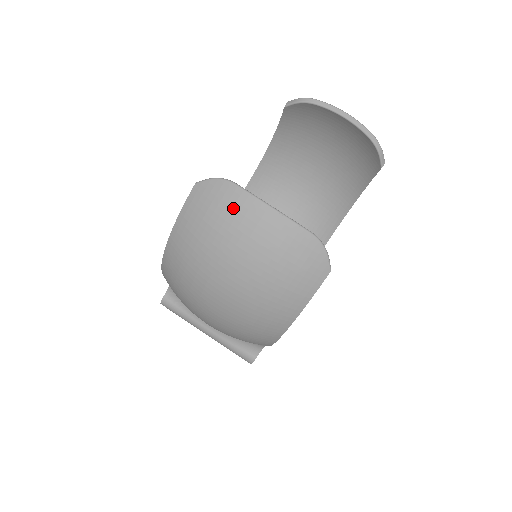
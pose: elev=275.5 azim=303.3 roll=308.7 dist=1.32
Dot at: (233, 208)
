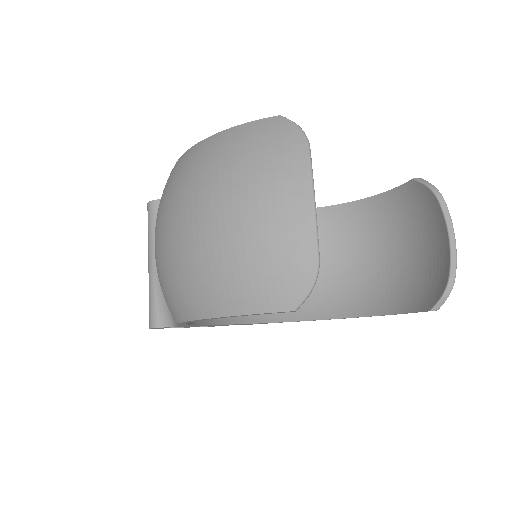
Dot at: (283, 162)
